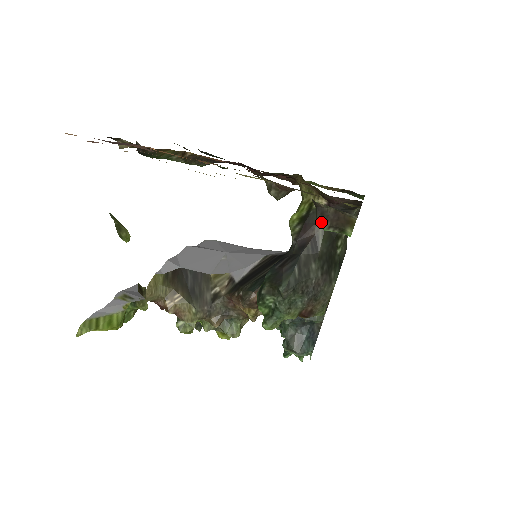
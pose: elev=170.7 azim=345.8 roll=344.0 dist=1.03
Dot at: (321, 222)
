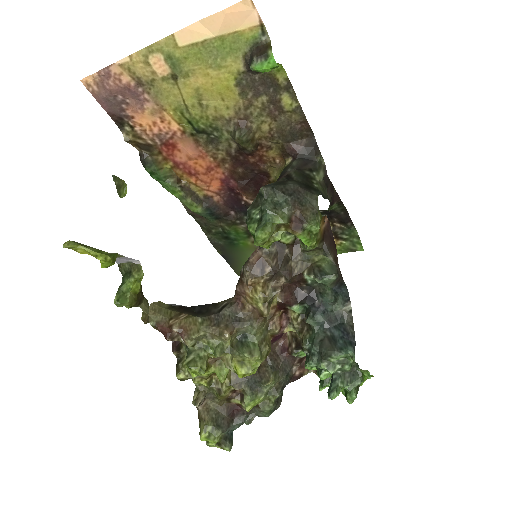
Dot at: (251, 62)
